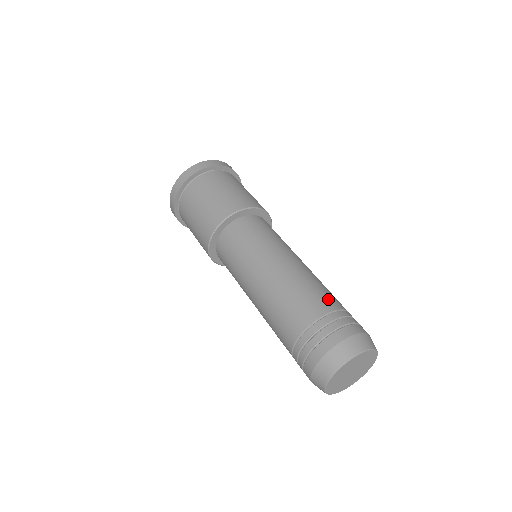
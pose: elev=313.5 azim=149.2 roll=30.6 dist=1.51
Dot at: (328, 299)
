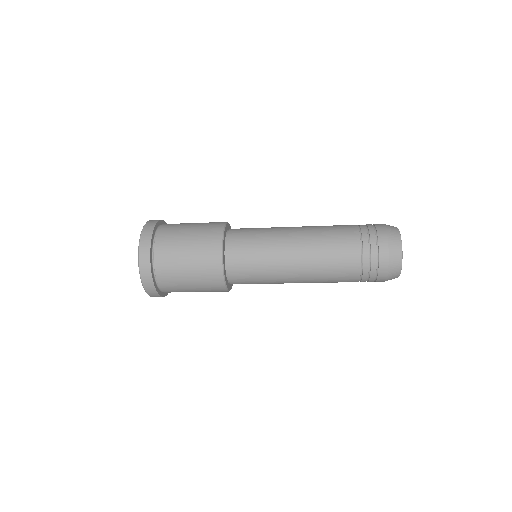
Dot at: (345, 225)
